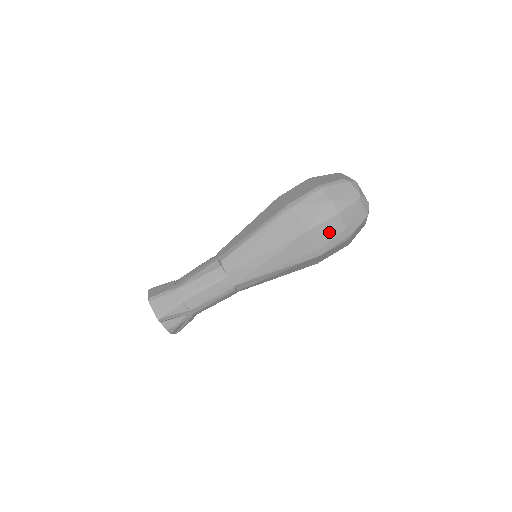
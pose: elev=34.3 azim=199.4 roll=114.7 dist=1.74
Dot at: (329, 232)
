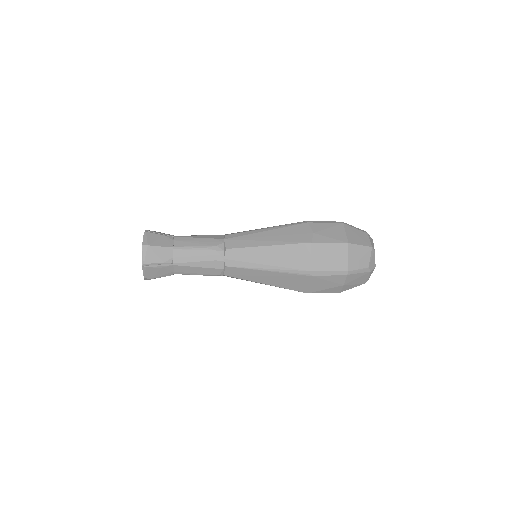
Dot at: occluded
